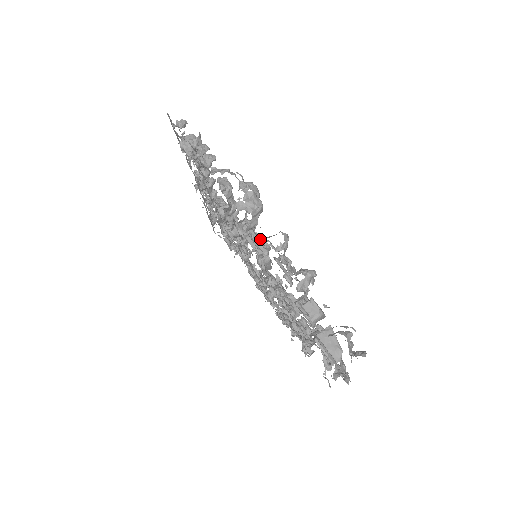
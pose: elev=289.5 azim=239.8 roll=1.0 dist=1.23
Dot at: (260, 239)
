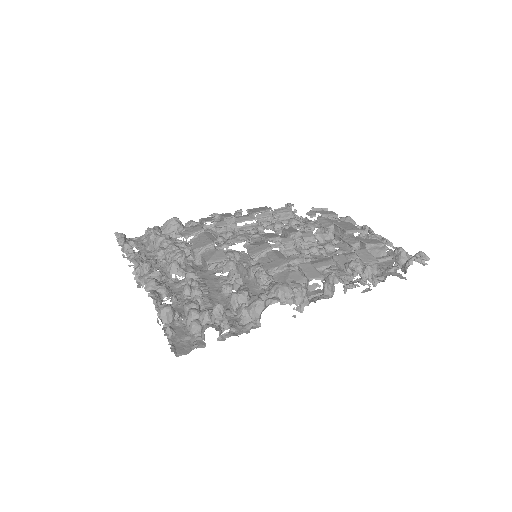
Dot at: (279, 269)
